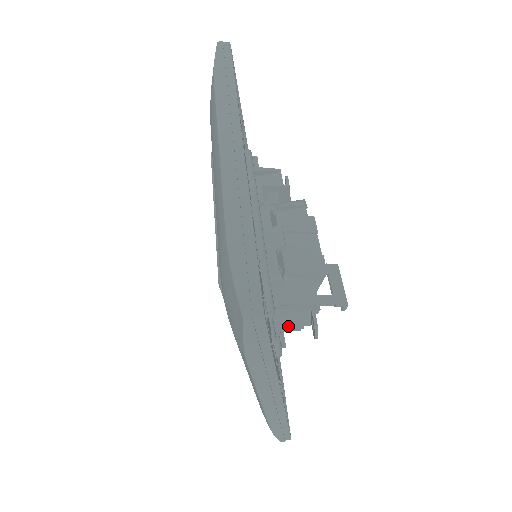
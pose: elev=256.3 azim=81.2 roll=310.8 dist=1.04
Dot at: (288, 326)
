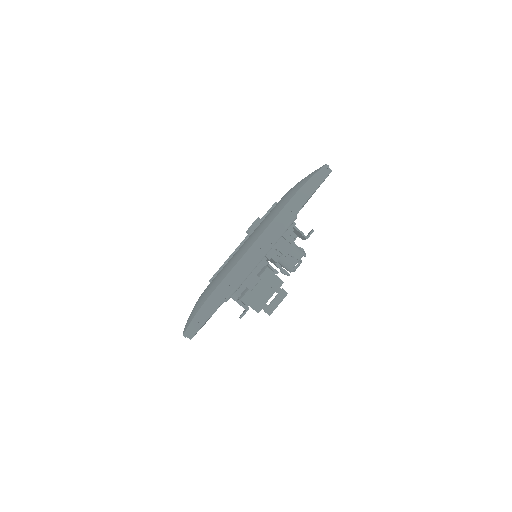
Dot at: occluded
